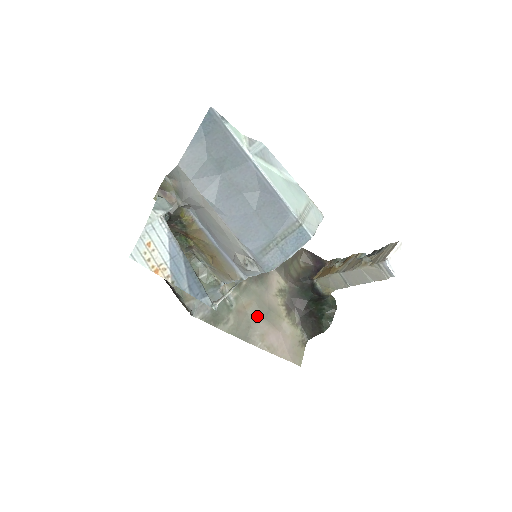
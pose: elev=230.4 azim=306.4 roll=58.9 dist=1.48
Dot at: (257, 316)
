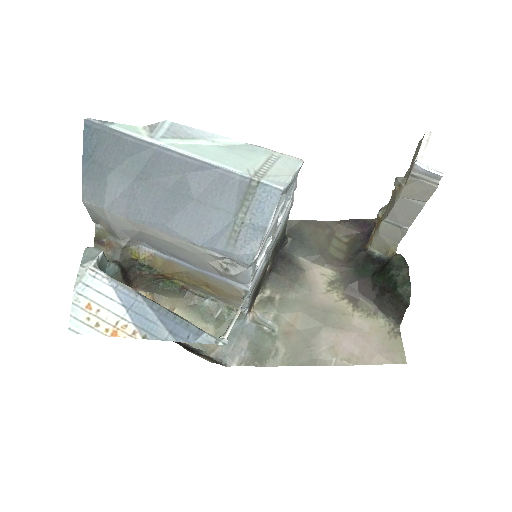
Dot at: (313, 328)
